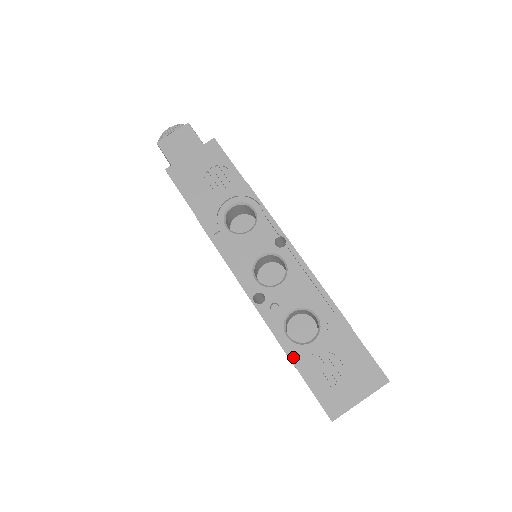
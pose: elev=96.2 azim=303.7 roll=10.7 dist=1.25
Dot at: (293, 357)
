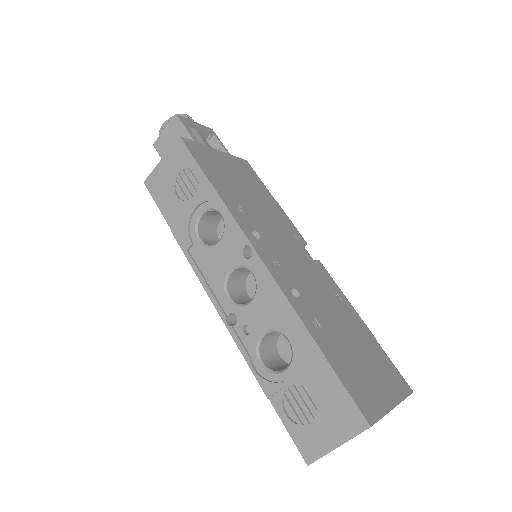
Dot at: (266, 388)
